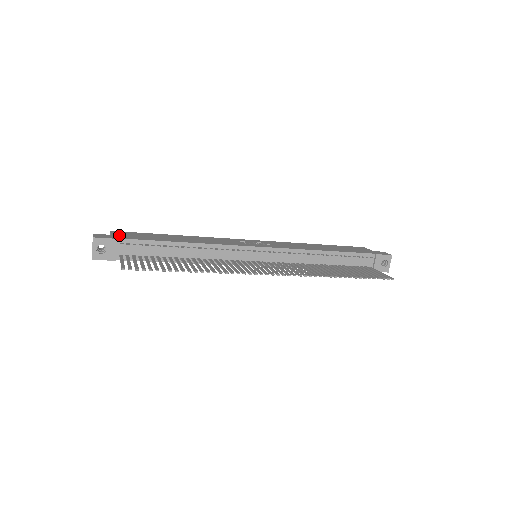
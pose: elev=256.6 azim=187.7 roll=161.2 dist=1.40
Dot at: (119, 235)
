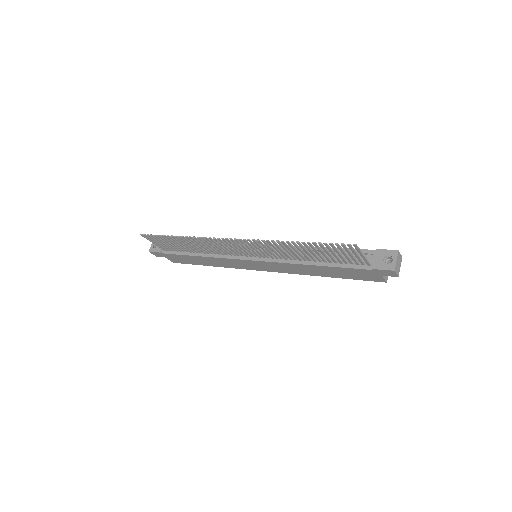
Dot at: occluded
